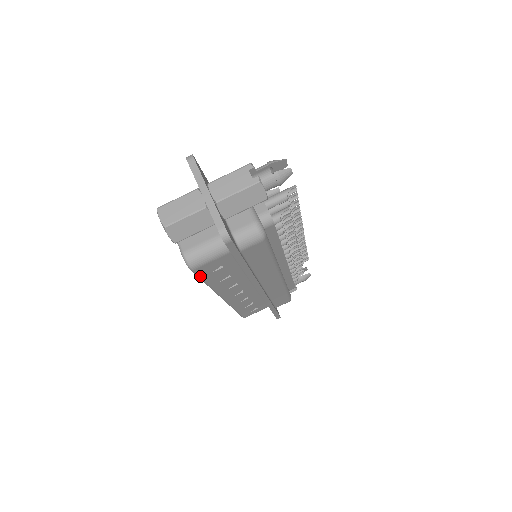
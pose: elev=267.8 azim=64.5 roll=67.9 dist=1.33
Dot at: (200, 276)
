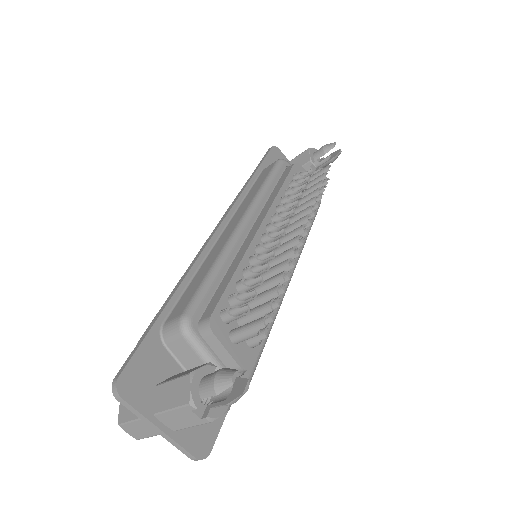
Dot at: occluded
